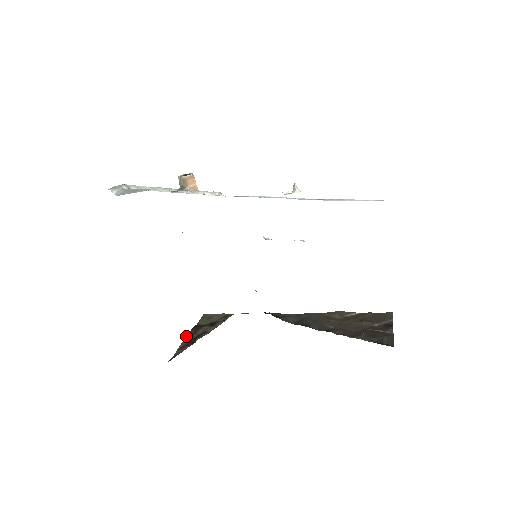
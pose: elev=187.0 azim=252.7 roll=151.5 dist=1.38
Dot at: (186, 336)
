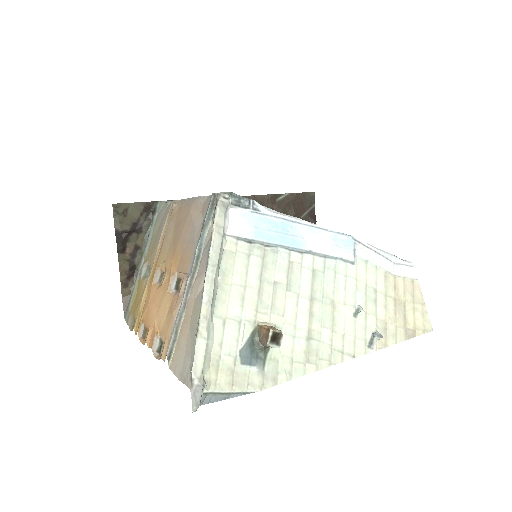
Dot at: occluded
